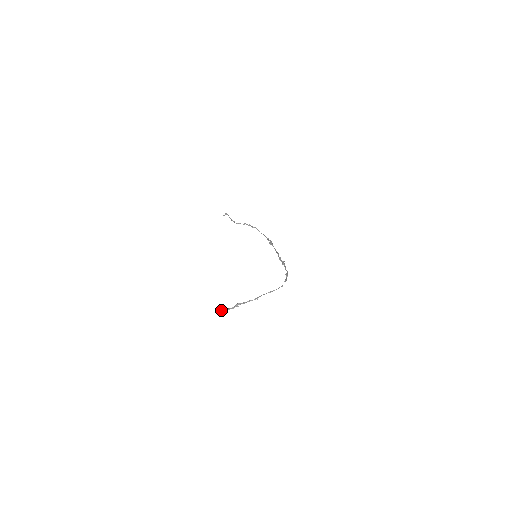
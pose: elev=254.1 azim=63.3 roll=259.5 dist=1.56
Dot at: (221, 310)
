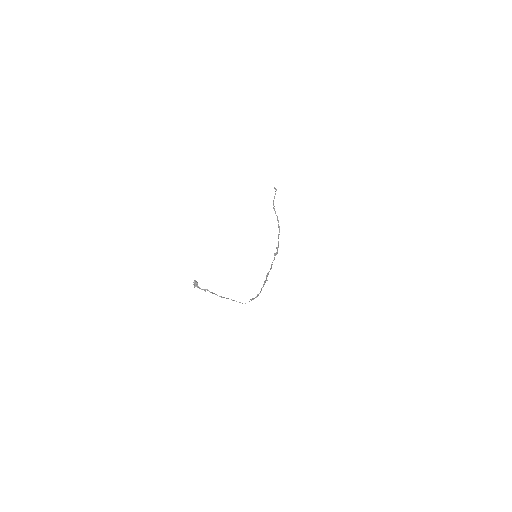
Dot at: occluded
